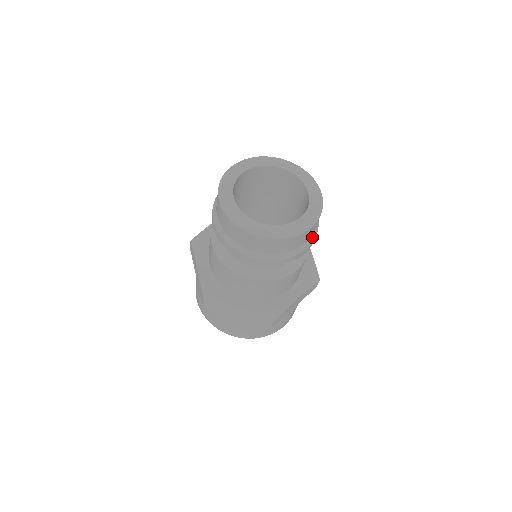
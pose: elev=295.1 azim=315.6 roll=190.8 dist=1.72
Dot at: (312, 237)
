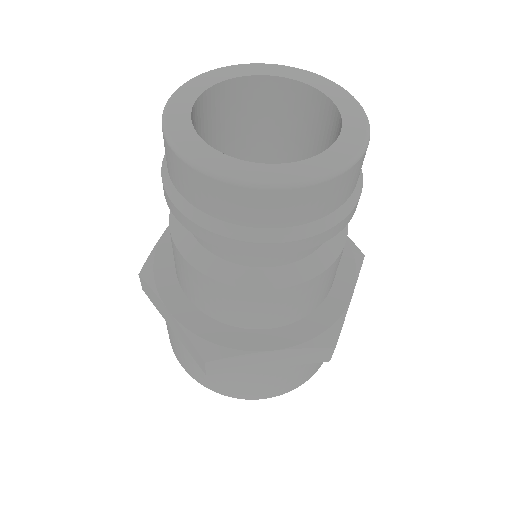
Dot at: occluded
